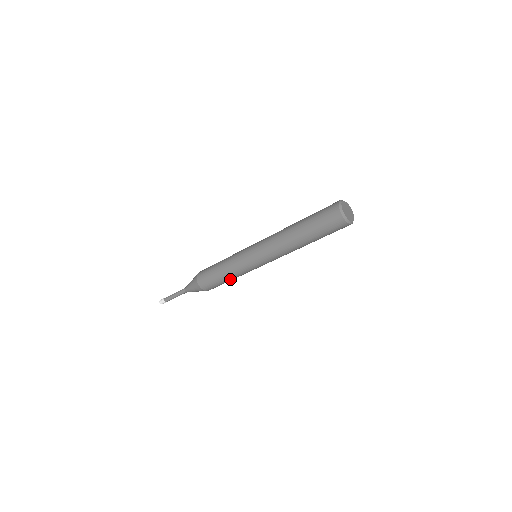
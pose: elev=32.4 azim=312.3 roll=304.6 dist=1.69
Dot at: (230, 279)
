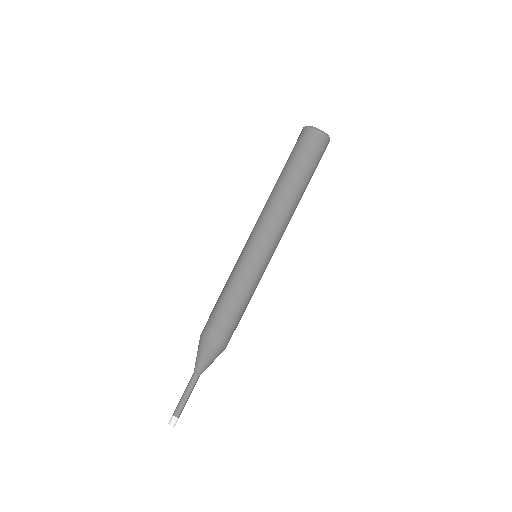
Dot at: (231, 301)
